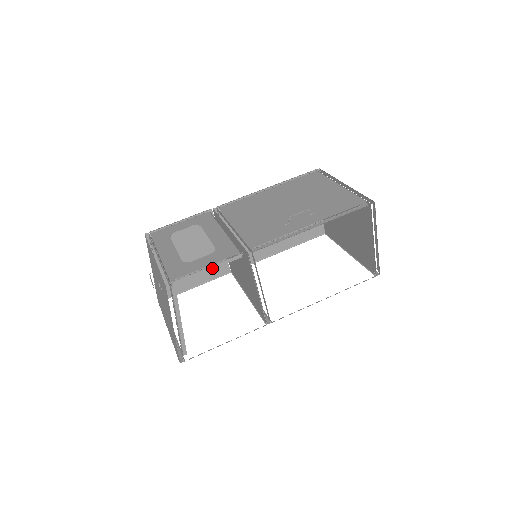
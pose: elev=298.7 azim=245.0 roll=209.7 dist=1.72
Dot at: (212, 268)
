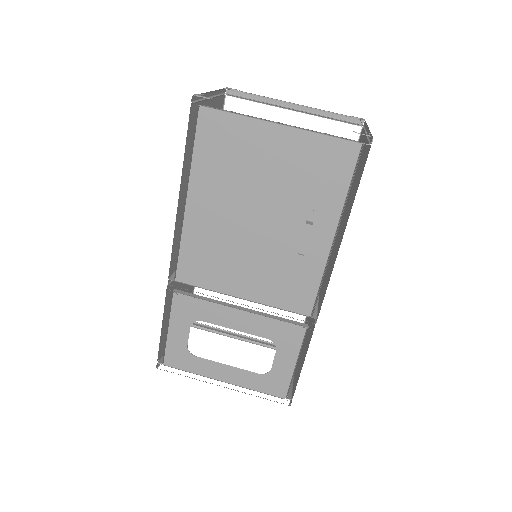
Dot at: occluded
